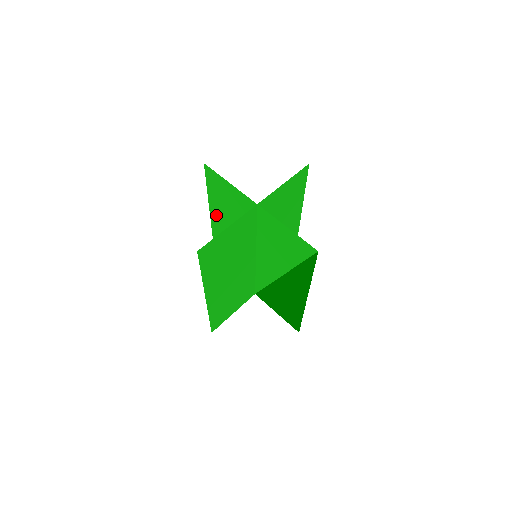
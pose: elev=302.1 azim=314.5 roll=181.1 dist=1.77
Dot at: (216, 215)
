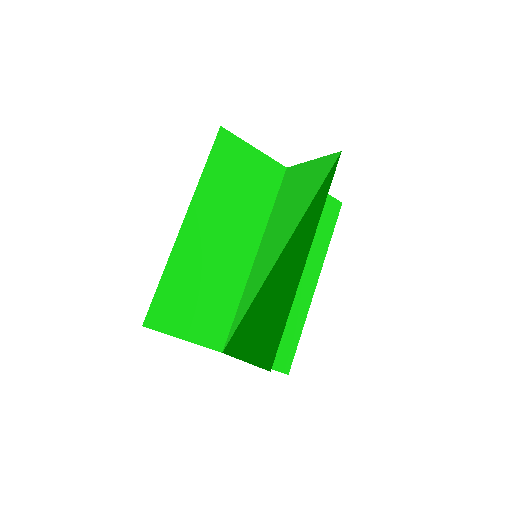
Dot at: occluded
